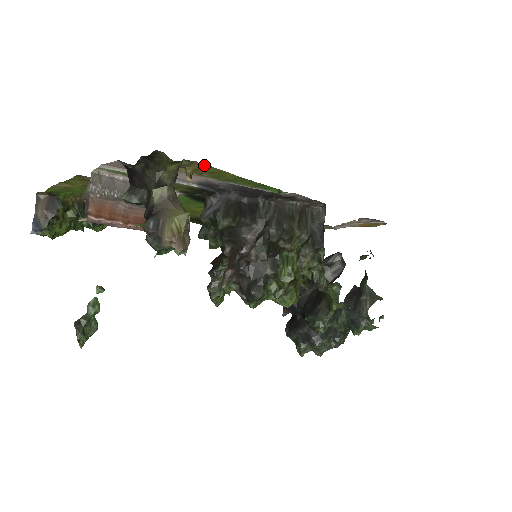
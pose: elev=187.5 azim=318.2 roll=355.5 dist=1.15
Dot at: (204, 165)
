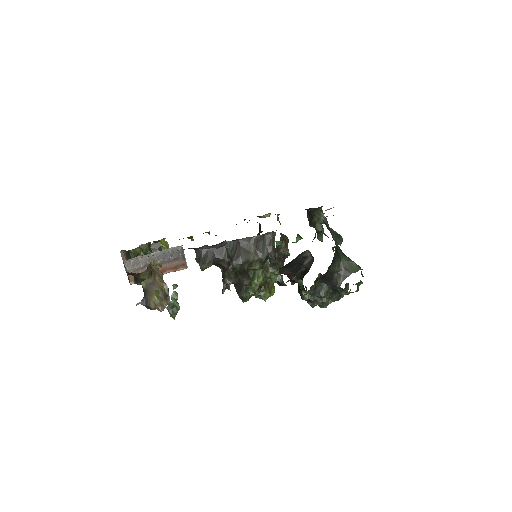
Dot at: occluded
